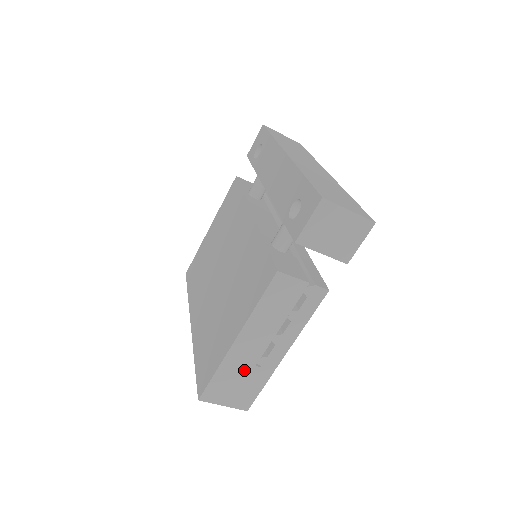
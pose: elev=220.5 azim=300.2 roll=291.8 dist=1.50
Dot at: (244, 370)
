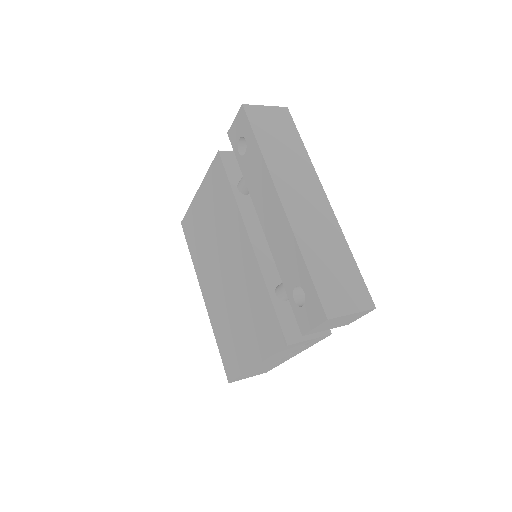
Dot at: (262, 368)
